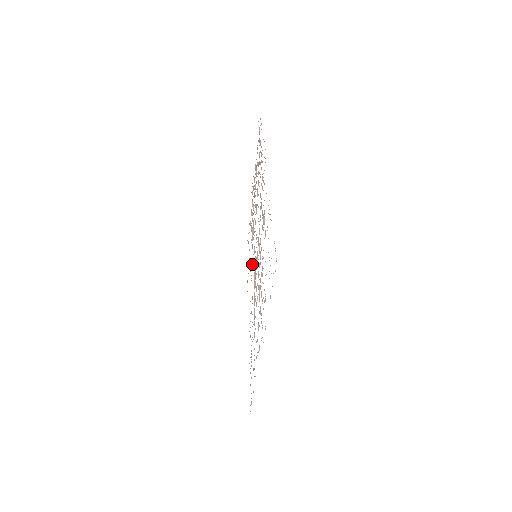
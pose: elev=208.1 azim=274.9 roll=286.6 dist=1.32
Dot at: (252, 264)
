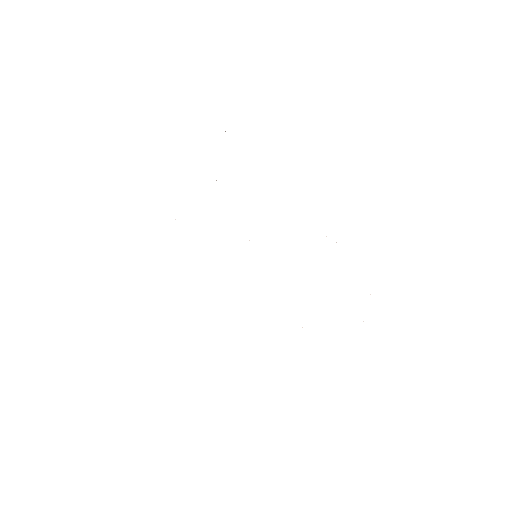
Dot at: occluded
